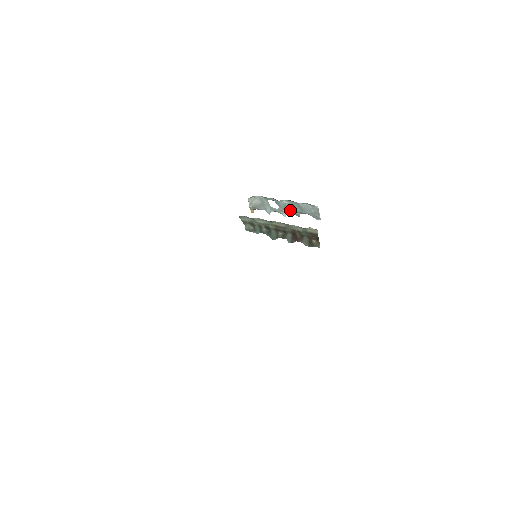
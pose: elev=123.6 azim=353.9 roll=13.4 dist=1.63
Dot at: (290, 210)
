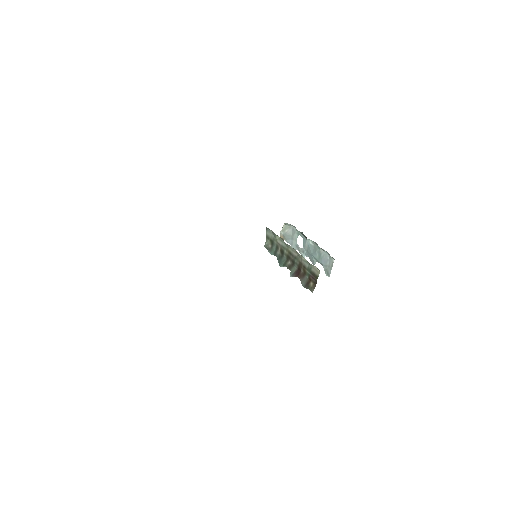
Dot at: (310, 254)
